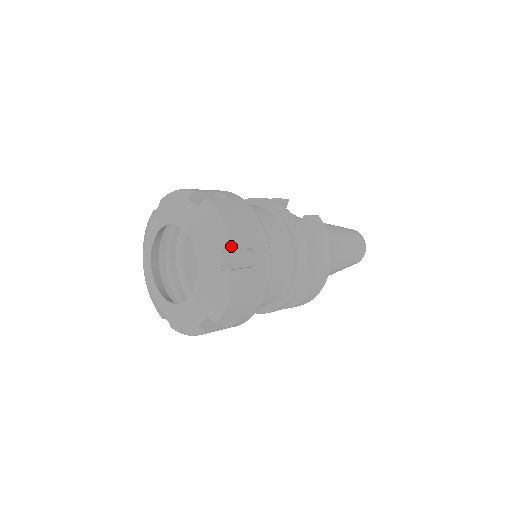
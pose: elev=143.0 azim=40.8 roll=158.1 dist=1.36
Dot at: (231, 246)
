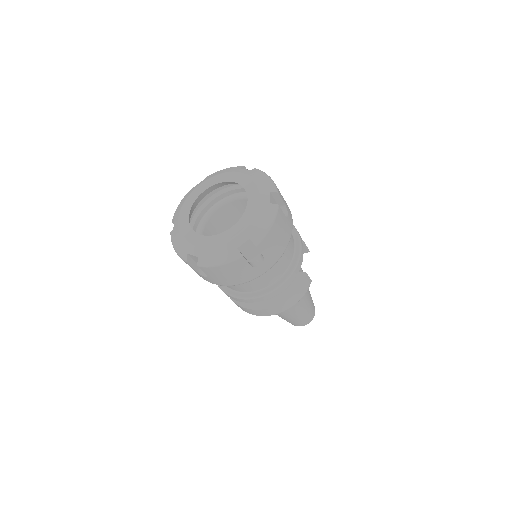
Dot at: (258, 244)
